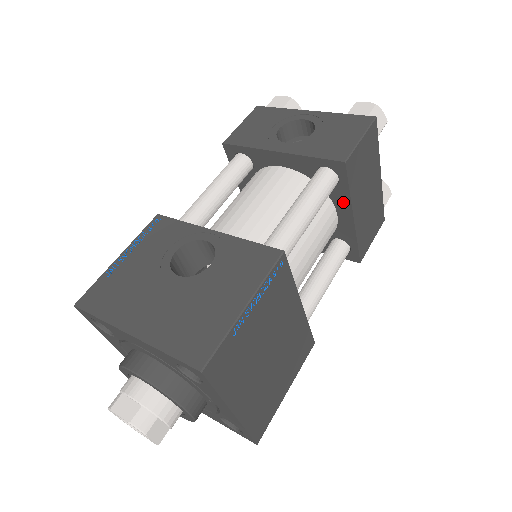
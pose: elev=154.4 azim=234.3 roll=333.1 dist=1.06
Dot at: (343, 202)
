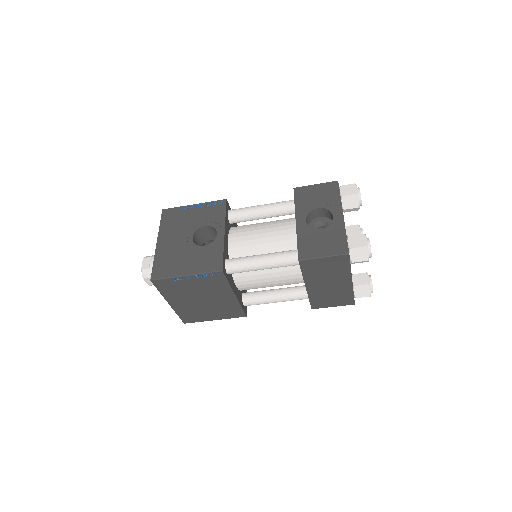
Dot at: occluded
